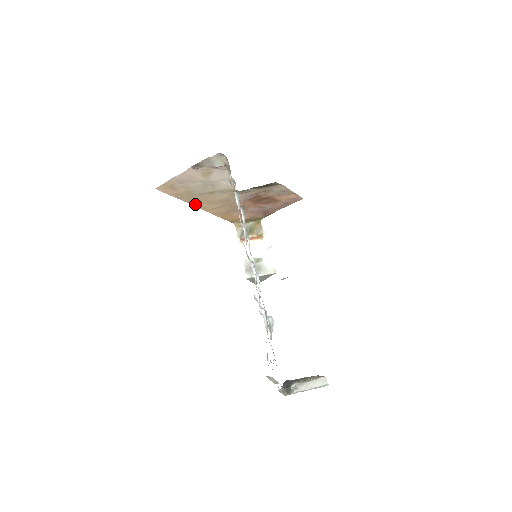
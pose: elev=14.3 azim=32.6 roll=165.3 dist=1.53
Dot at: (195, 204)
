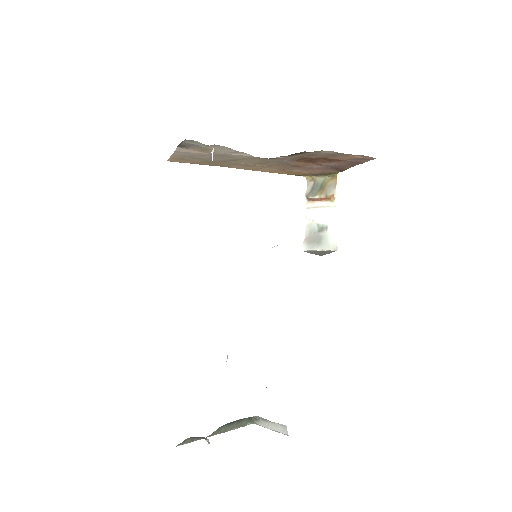
Dot at: (231, 166)
